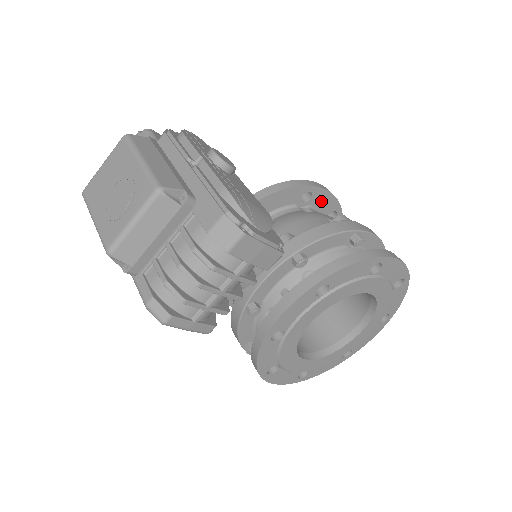
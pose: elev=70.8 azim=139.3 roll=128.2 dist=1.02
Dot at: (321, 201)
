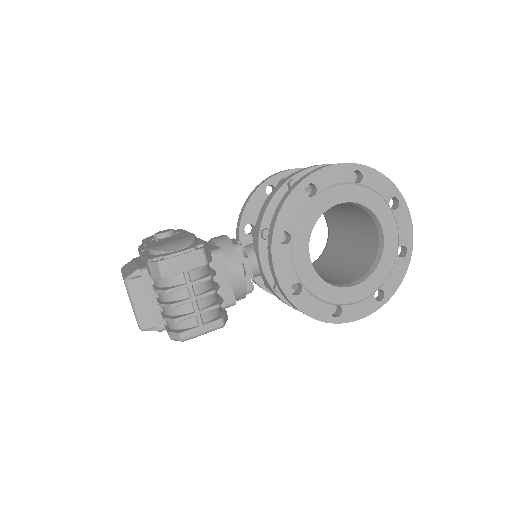
Dot at: occluded
